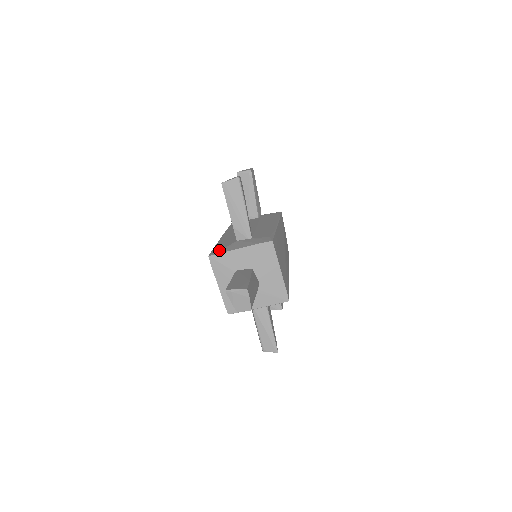
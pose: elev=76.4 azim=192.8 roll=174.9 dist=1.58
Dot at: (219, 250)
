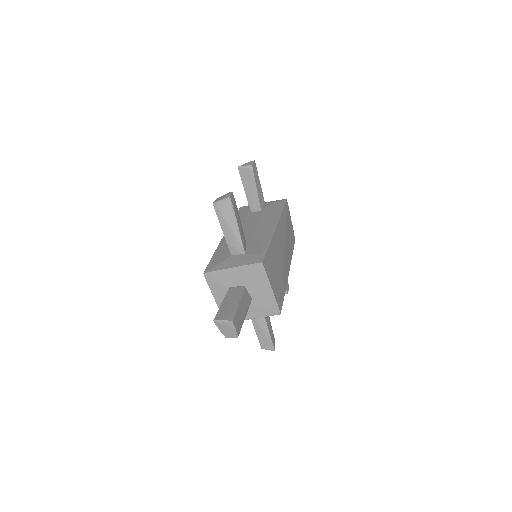
Dot at: (214, 266)
